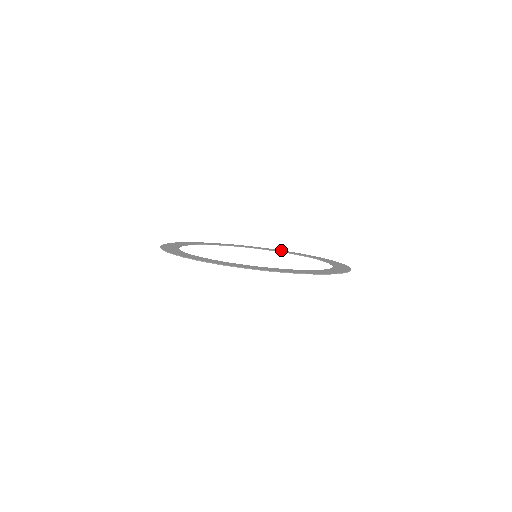
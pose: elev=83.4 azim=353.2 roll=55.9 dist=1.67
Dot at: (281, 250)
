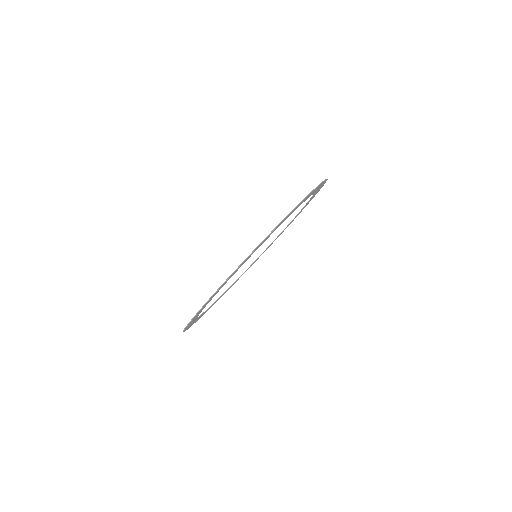
Dot at: (300, 212)
